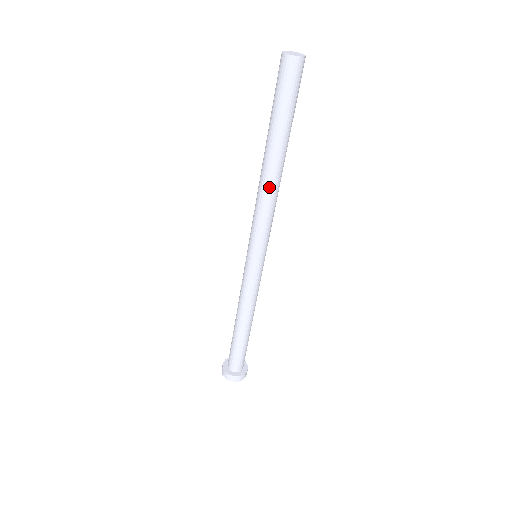
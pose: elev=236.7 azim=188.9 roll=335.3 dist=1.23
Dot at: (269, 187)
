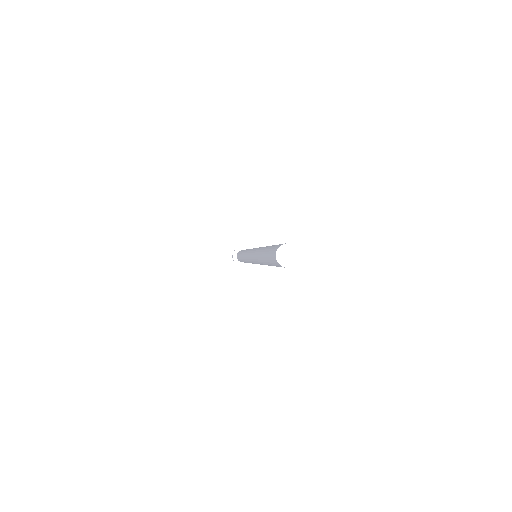
Dot at: occluded
